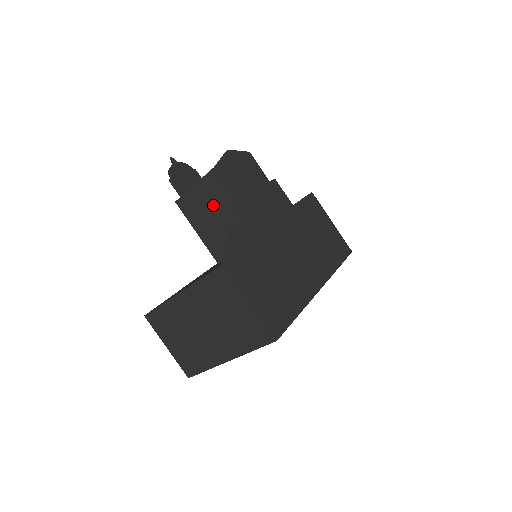
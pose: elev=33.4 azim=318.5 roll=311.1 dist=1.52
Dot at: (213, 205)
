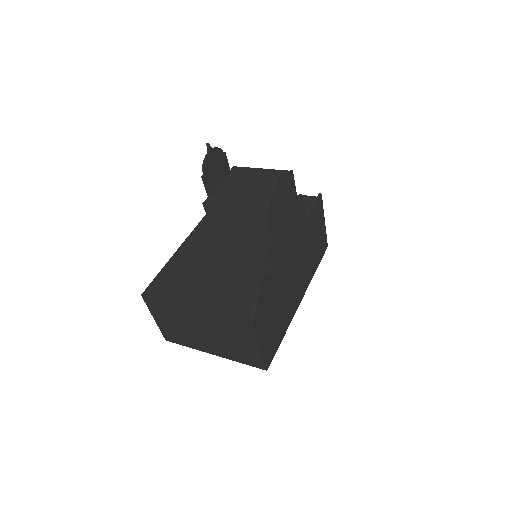
Dot at: (245, 231)
